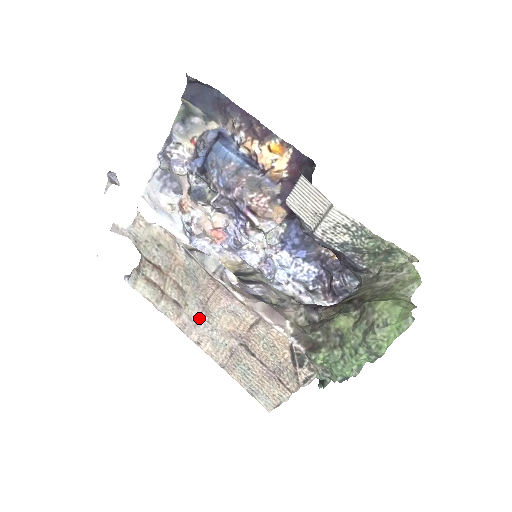
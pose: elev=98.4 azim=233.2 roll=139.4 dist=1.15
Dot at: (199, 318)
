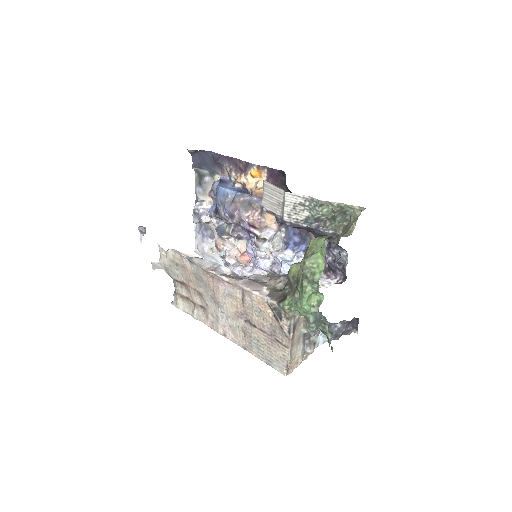
Dot at: (216, 312)
